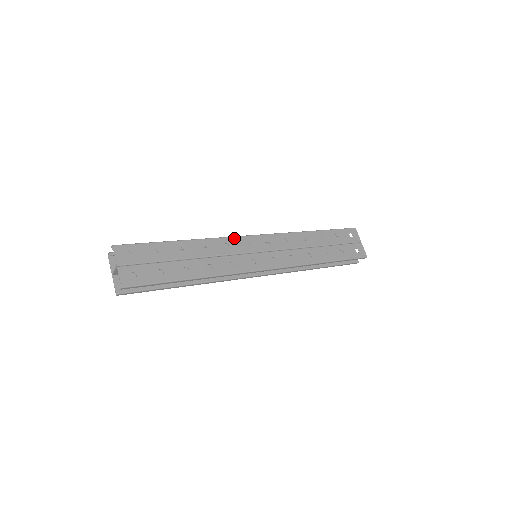
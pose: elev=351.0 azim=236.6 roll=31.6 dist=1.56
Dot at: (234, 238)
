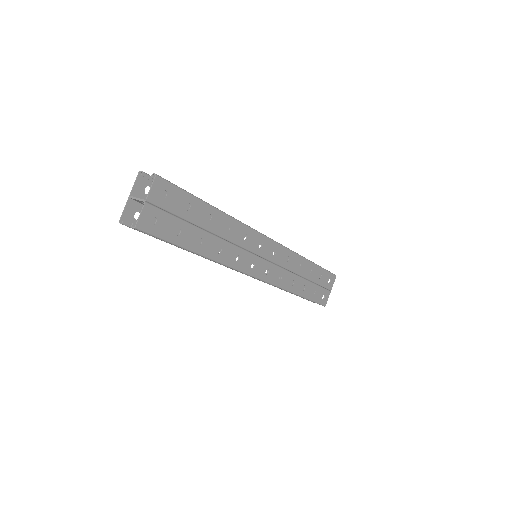
Dot at: (255, 232)
